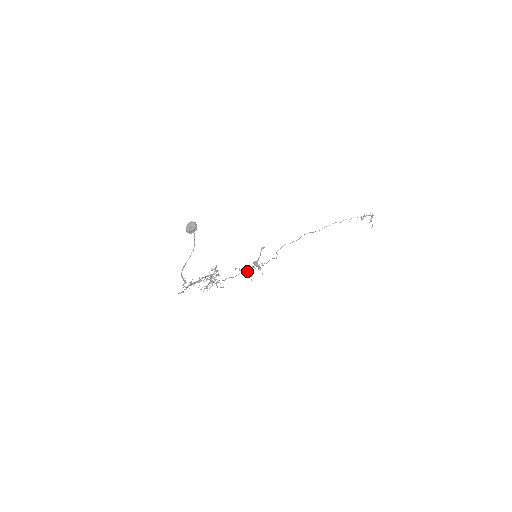
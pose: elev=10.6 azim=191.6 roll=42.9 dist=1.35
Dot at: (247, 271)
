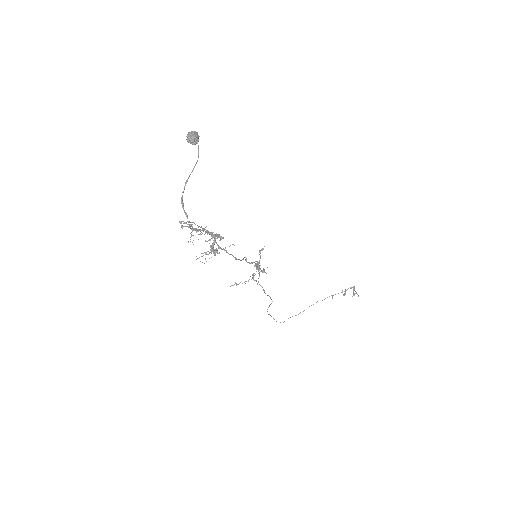
Dot at: (248, 280)
